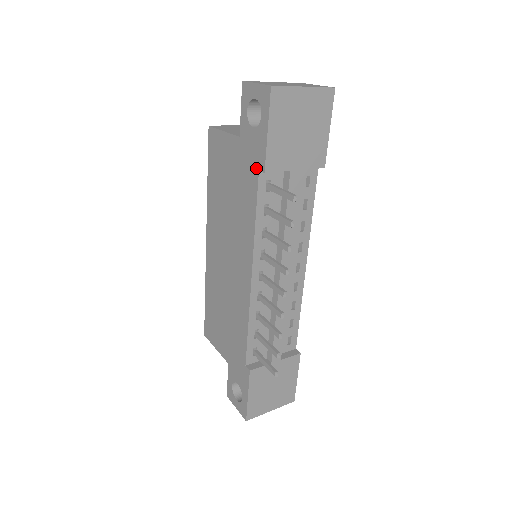
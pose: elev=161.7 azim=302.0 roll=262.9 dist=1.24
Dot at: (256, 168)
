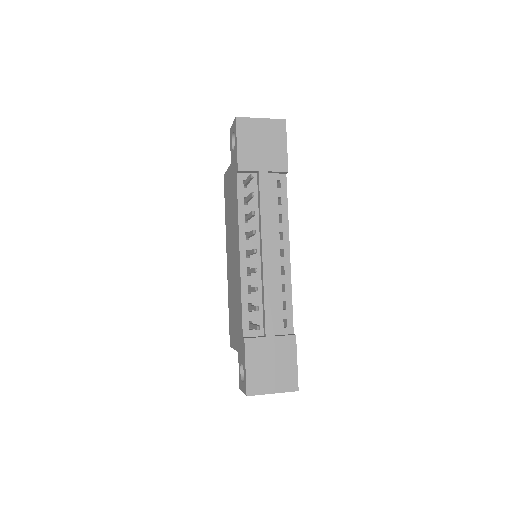
Dot at: (236, 173)
